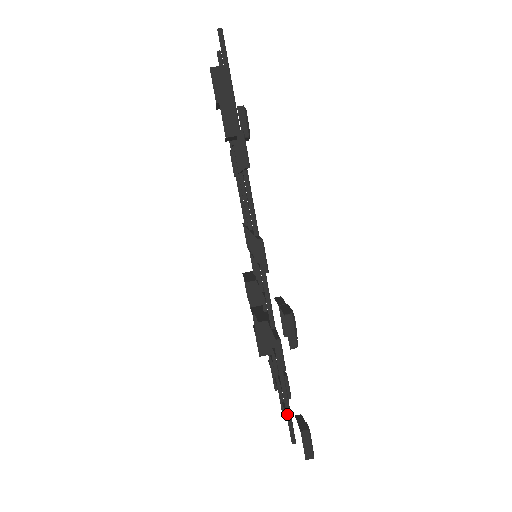
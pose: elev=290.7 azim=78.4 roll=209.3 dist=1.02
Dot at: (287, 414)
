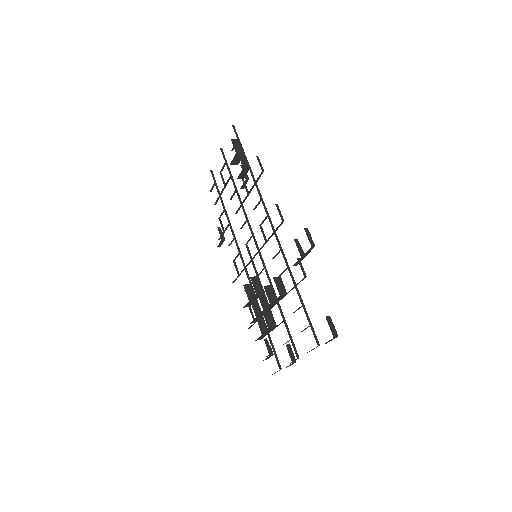
Dot at: (309, 323)
